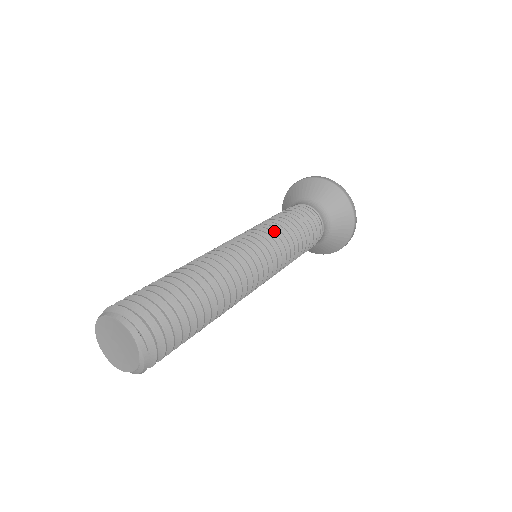
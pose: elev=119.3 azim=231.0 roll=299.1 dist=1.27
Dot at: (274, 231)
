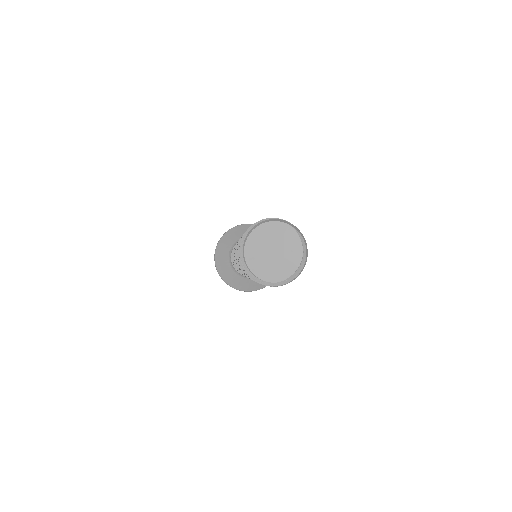
Dot at: occluded
